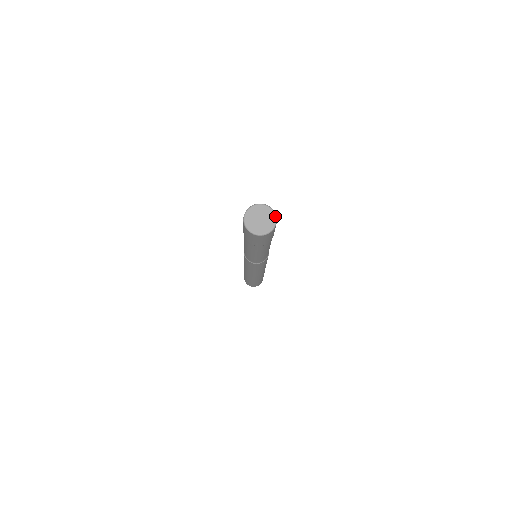
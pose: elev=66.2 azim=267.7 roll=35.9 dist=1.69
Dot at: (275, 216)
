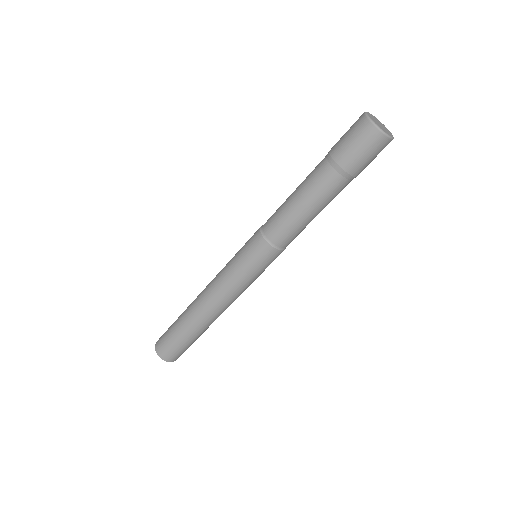
Dot at: (393, 137)
